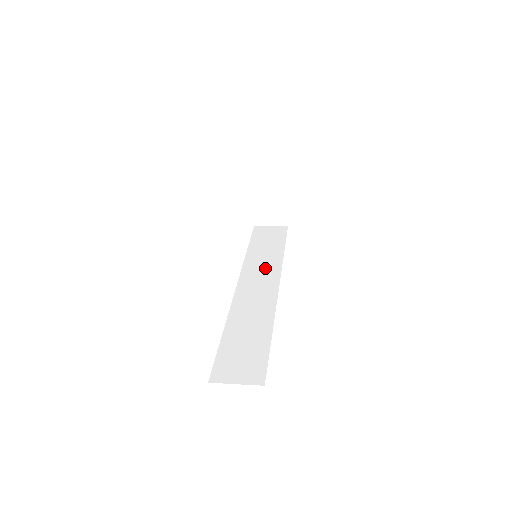
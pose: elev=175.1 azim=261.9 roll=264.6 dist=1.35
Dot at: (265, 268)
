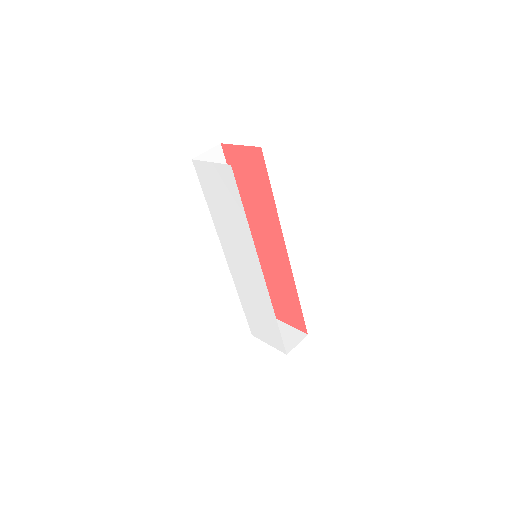
Dot at: occluded
